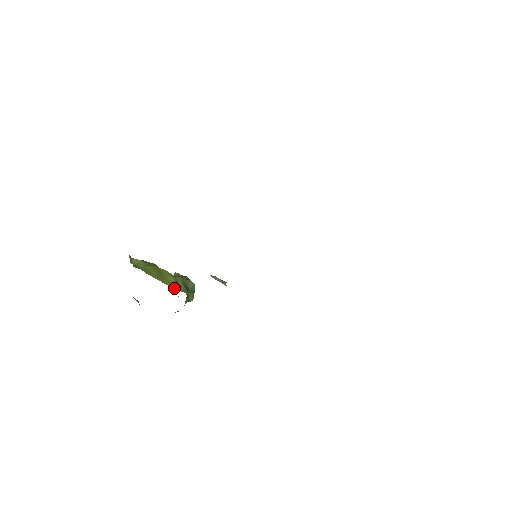
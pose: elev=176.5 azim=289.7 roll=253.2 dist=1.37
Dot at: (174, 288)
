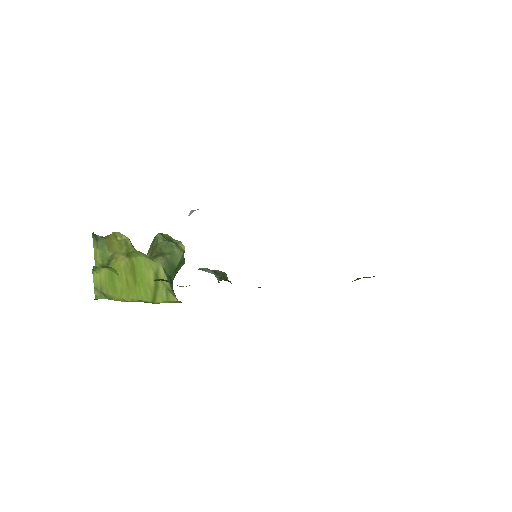
Dot at: (152, 300)
